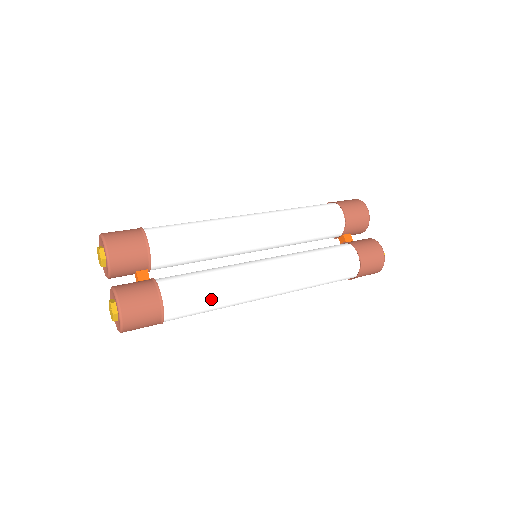
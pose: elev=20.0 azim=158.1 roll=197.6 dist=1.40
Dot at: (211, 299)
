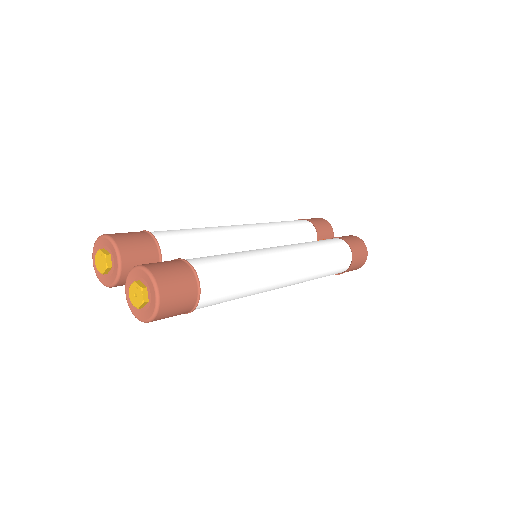
Dot at: (239, 268)
